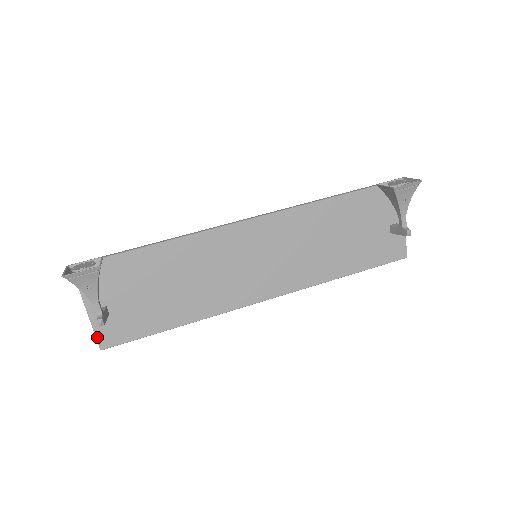
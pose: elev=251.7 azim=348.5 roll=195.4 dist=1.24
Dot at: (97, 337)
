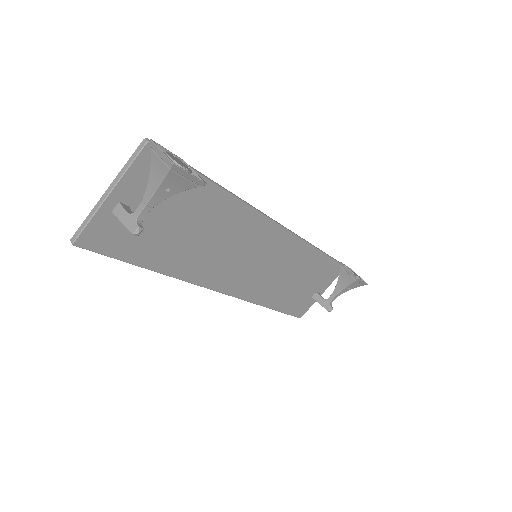
Dot at: (85, 229)
